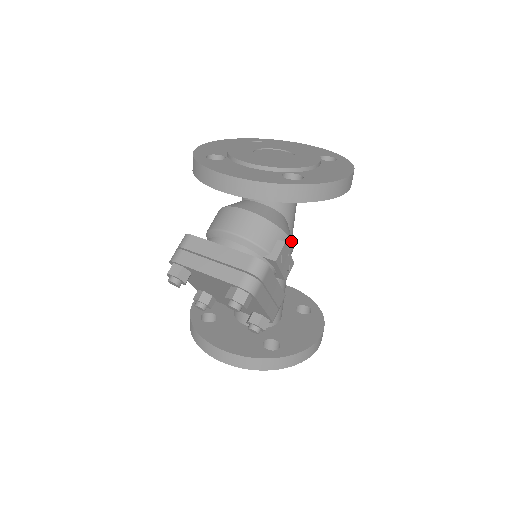
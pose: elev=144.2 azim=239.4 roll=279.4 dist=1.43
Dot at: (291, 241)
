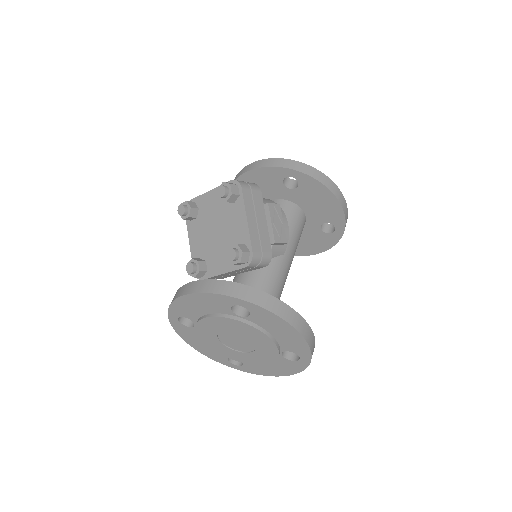
Dot at: occluded
